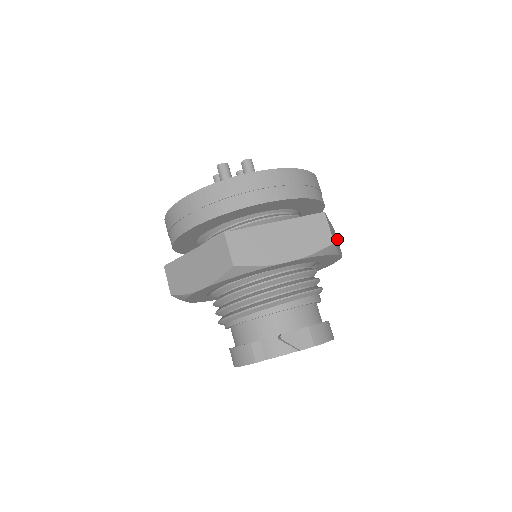
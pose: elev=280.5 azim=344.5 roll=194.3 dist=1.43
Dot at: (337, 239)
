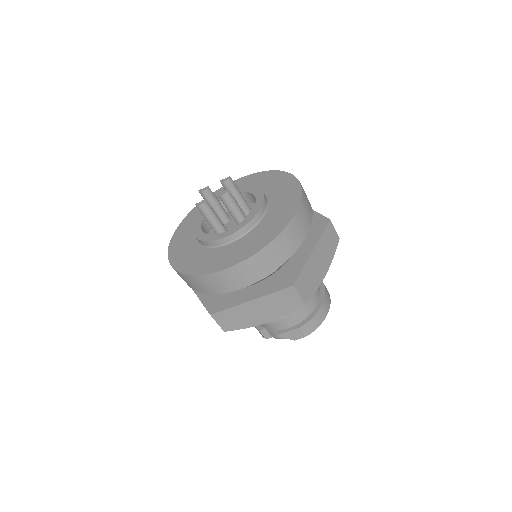
Dot at: (333, 228)
